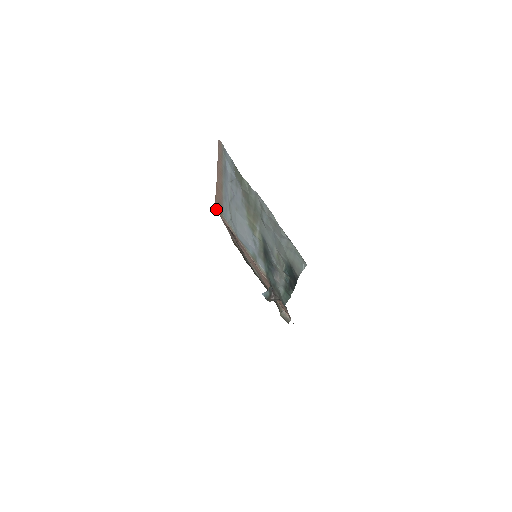
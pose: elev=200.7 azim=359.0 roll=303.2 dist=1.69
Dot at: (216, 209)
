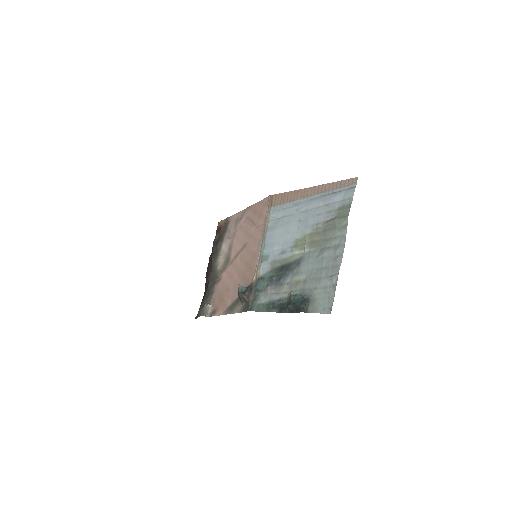
Dot at: (270, 198)
